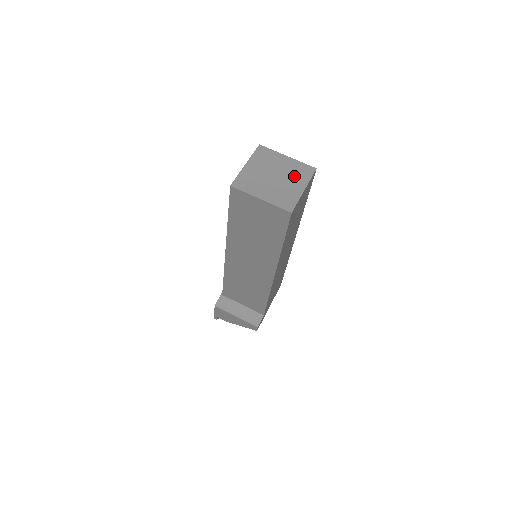
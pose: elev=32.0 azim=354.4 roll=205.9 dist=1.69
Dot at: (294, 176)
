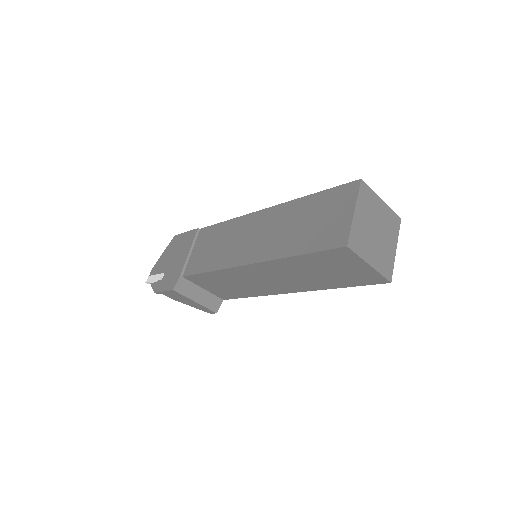
Dot at: (389, 230)
